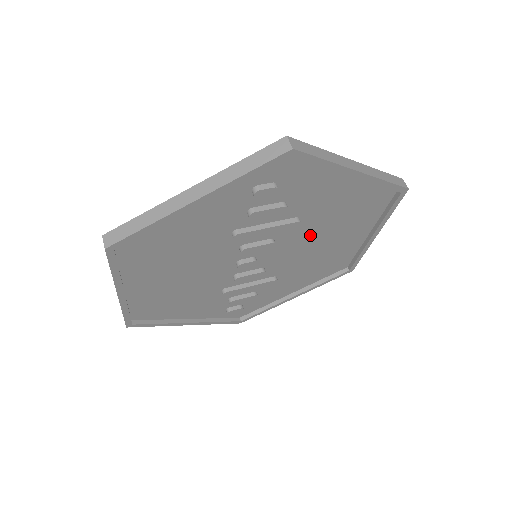
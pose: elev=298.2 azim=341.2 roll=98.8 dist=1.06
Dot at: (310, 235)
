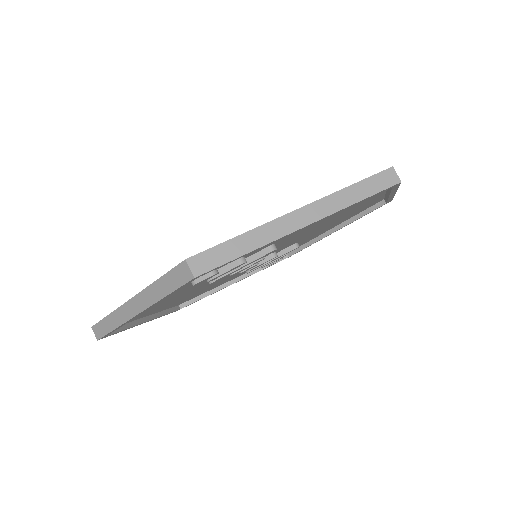
Dot at: (303, 232)
